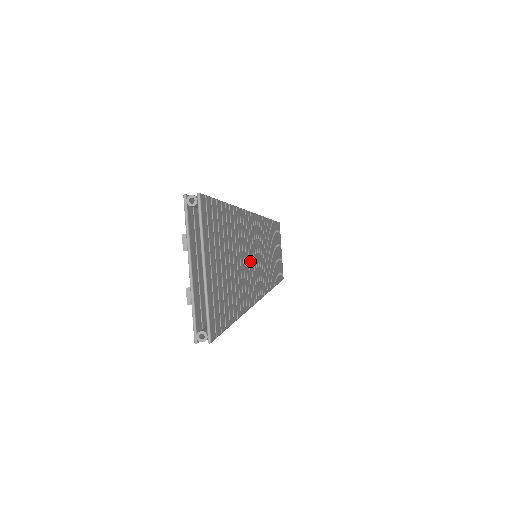
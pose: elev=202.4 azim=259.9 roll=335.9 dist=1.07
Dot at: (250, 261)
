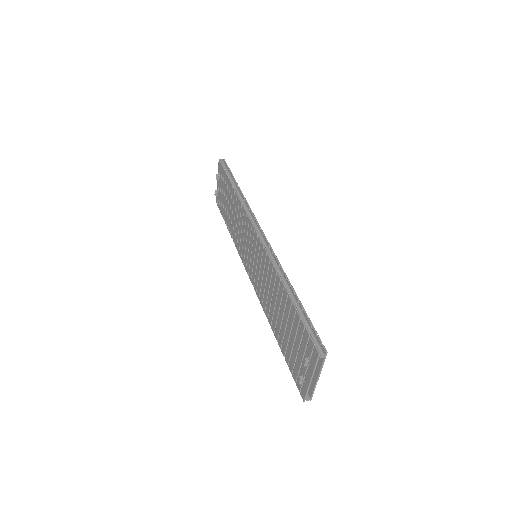
Dot at: occluded
